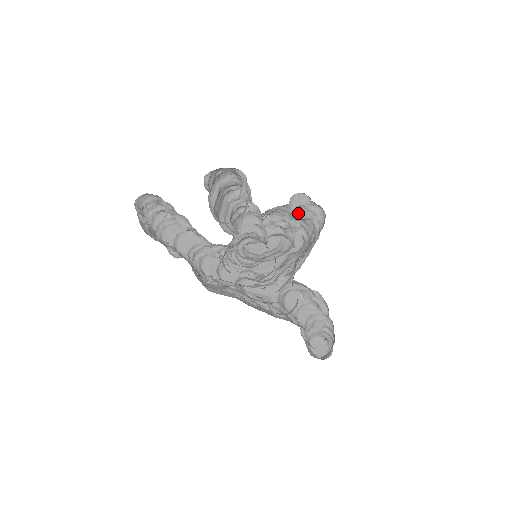
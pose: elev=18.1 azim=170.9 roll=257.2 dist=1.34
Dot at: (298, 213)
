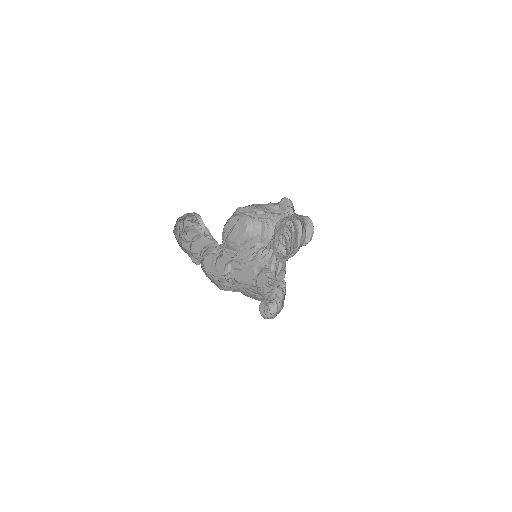
Dot at: (272, 209)
